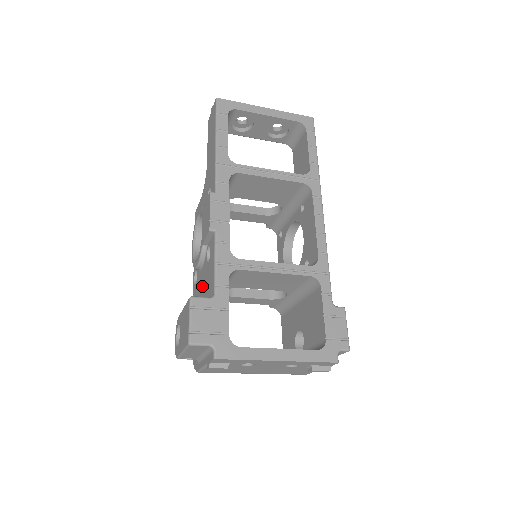
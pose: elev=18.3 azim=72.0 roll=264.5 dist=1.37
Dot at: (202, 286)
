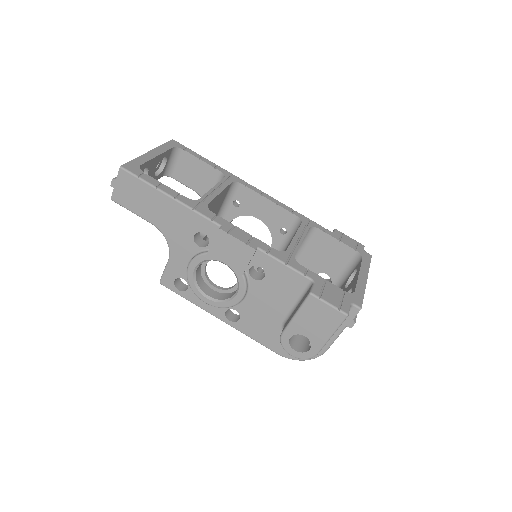
Dot at: (266, 303)
